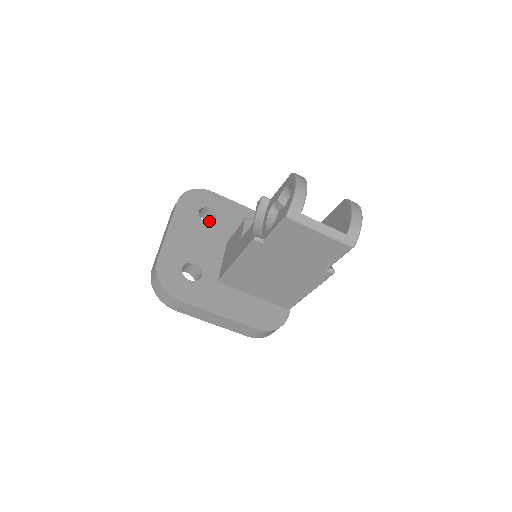
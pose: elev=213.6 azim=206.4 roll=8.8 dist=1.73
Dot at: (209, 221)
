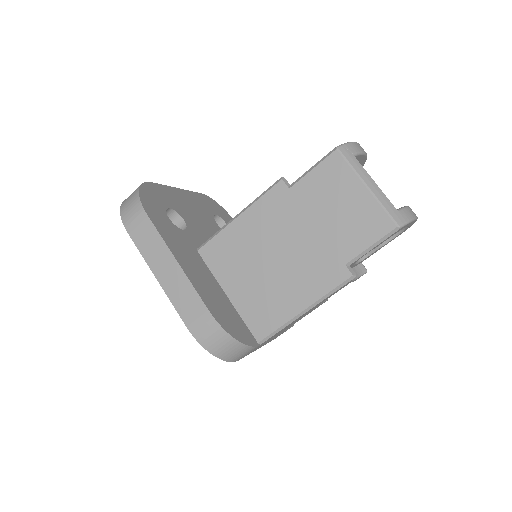
Dot at: occluded
